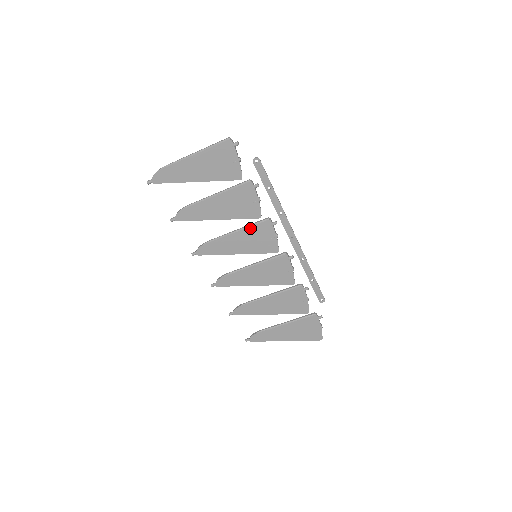
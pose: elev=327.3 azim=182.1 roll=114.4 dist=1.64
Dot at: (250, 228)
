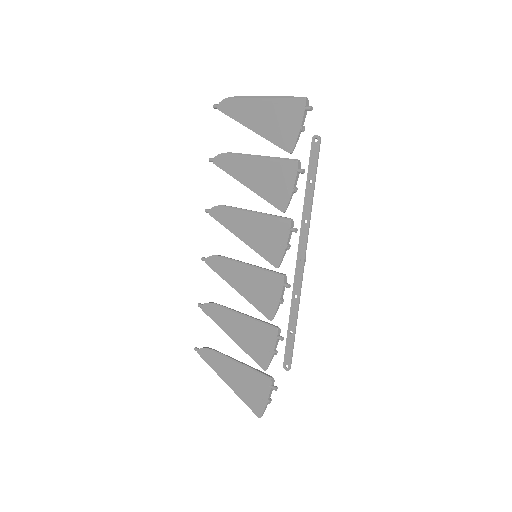
Dot at: (268, 217)
